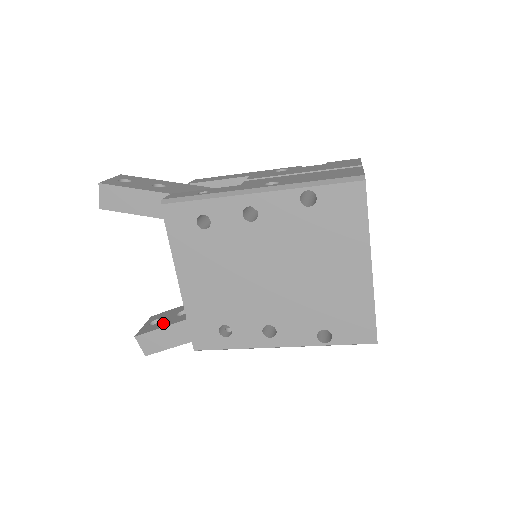
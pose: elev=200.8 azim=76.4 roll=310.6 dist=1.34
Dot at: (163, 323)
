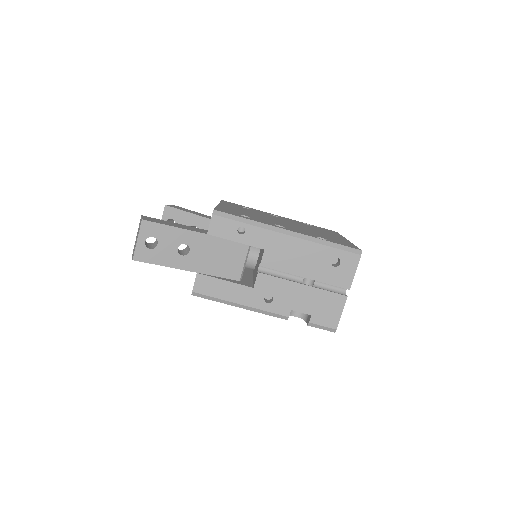
Dot at: occluded
